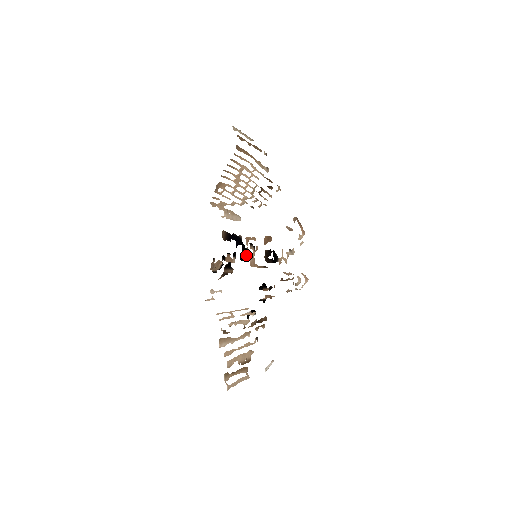
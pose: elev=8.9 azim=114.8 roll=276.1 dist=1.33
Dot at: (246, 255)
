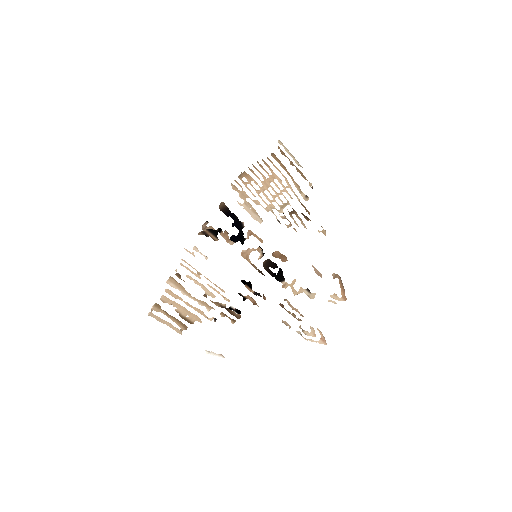
Dot at: (241, 242)
